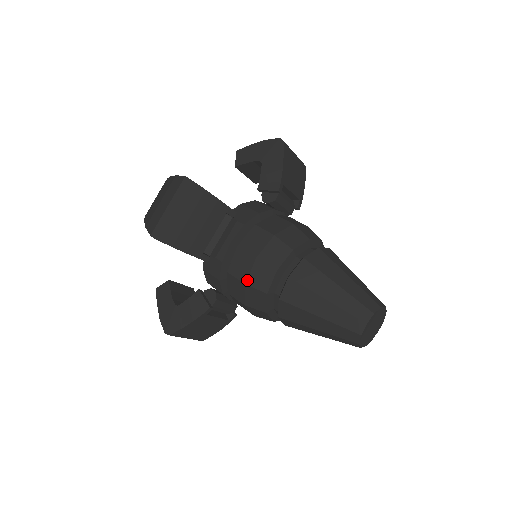
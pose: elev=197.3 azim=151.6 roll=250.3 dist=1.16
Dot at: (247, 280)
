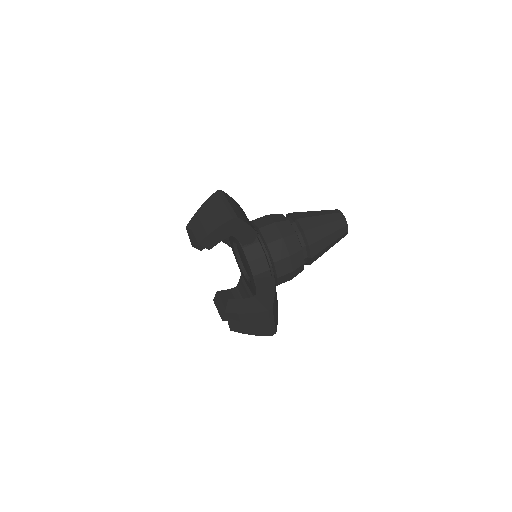
Dot at: (282, 235)
